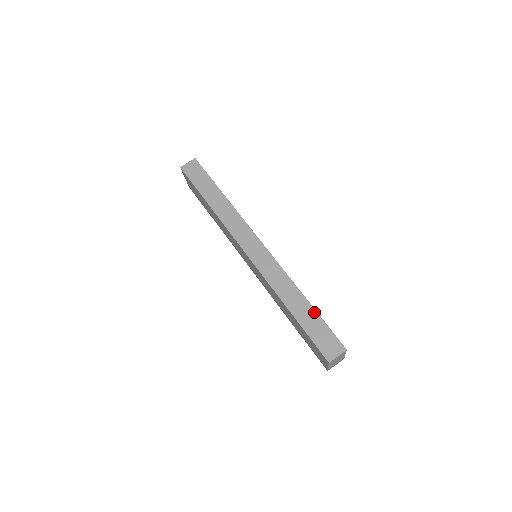
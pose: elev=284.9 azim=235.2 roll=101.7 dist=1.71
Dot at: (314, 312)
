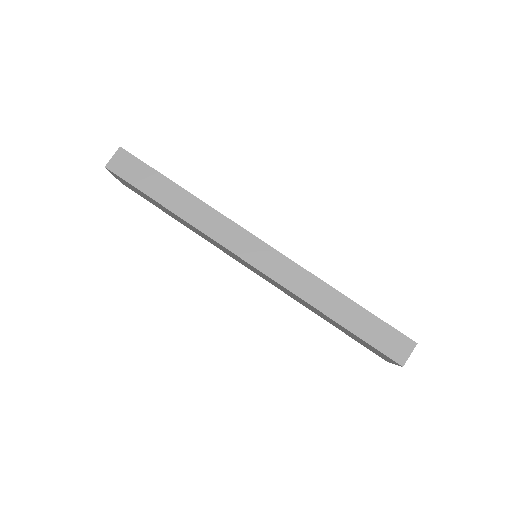
Dot at: (363, 311)
